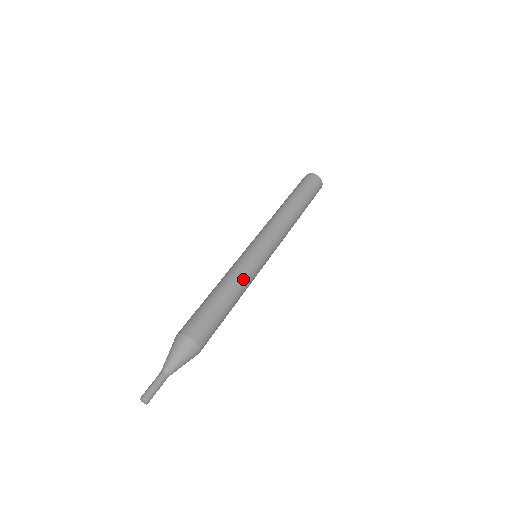
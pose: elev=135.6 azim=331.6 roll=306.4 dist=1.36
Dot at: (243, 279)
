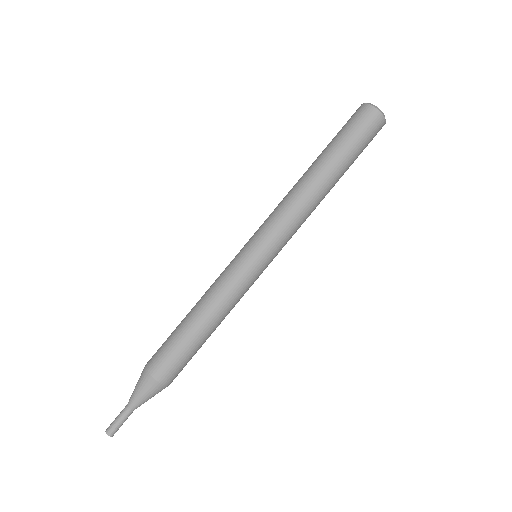
Dot at: (234, 306)
